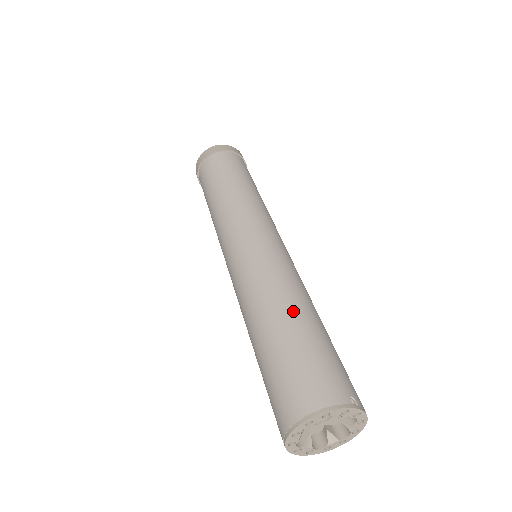
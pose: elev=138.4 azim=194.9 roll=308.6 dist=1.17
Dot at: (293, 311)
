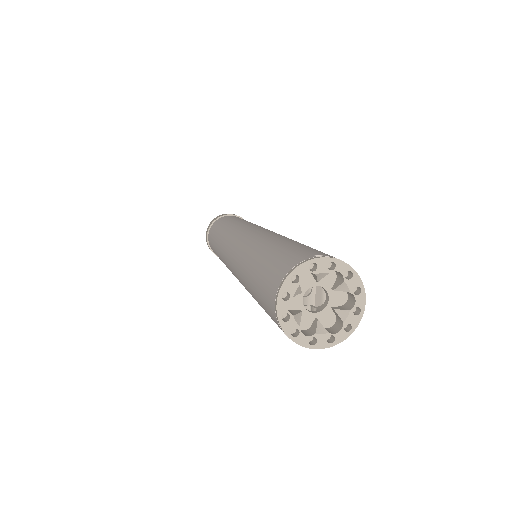
Dot at: (263, 247)
